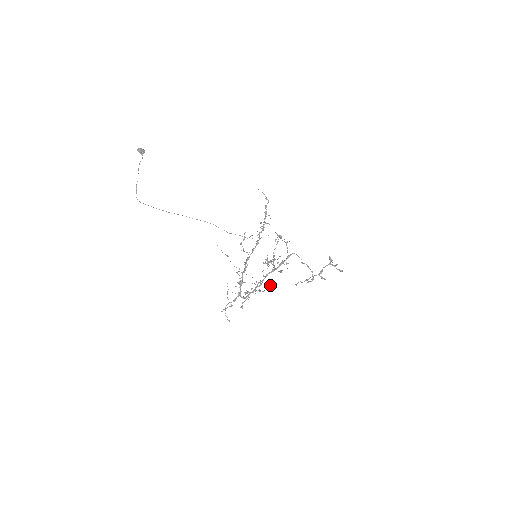
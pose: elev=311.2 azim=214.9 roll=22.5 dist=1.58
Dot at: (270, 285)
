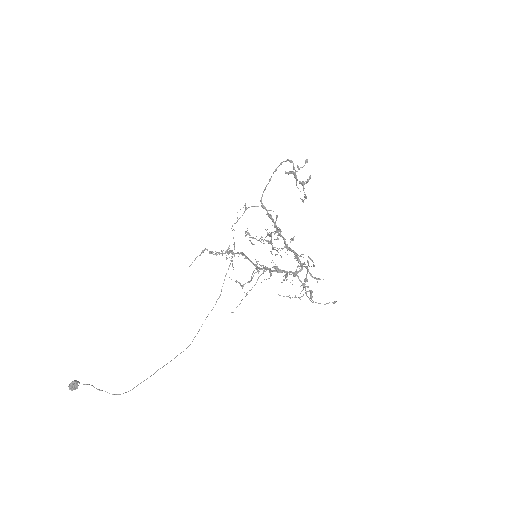
Dot at: occluded
